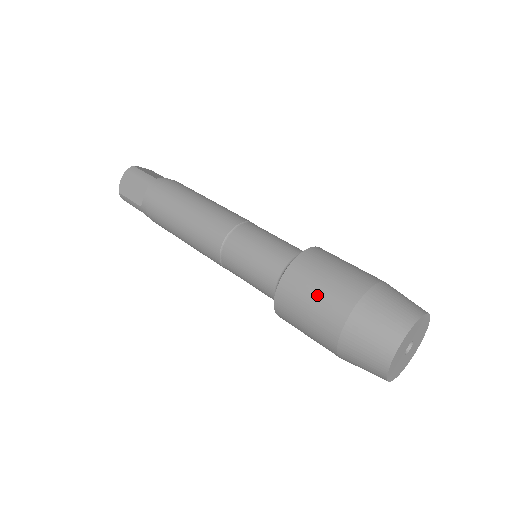
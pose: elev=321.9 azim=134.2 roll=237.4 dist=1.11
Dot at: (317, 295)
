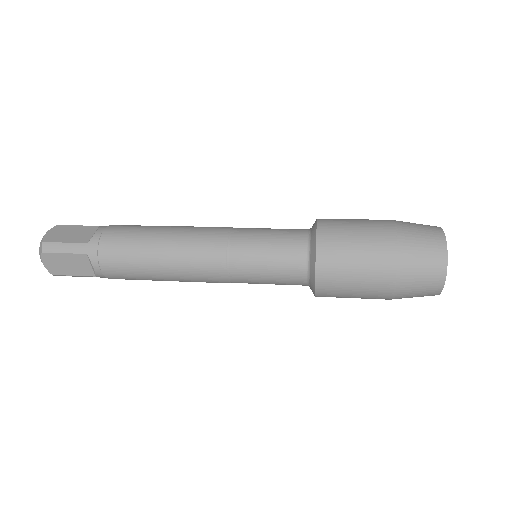
Dot at: (358, 222)
